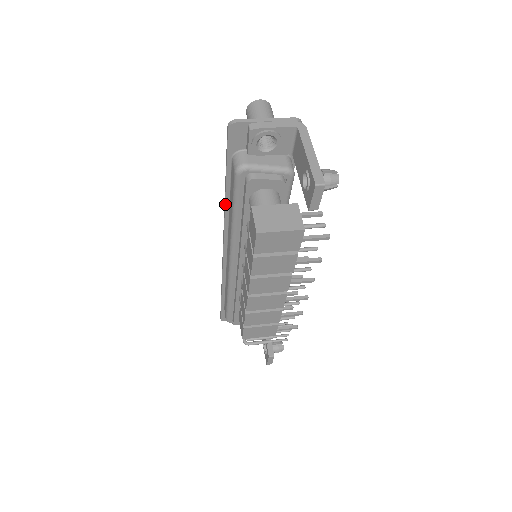
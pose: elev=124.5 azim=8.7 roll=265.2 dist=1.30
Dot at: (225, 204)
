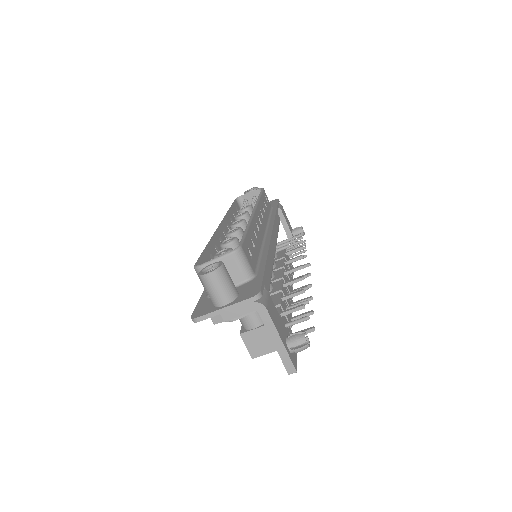
Dot at: occluded
